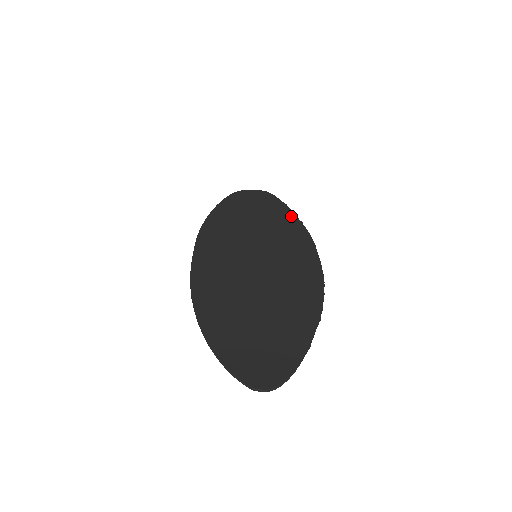
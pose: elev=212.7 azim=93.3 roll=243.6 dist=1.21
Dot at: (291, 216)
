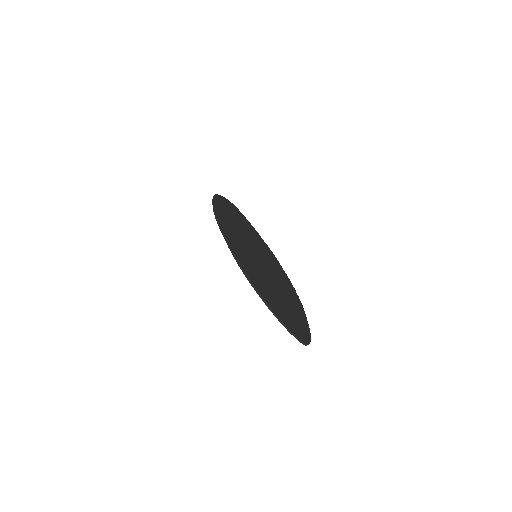
Dot at: (256, 232)
